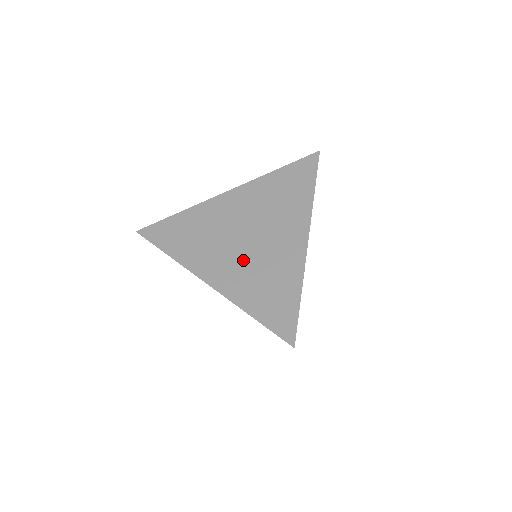
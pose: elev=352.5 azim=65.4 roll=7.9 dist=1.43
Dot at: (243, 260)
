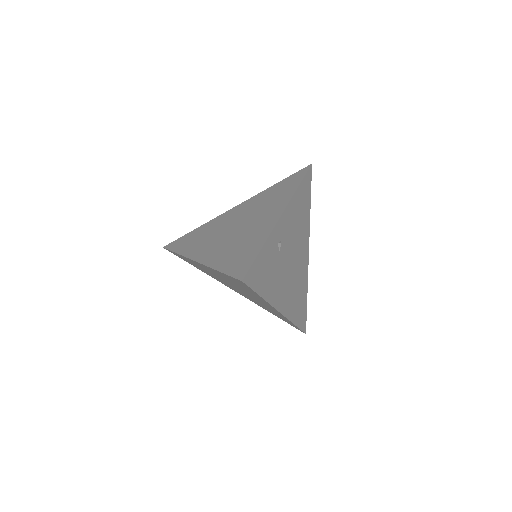
Dot at: (228, 240)
